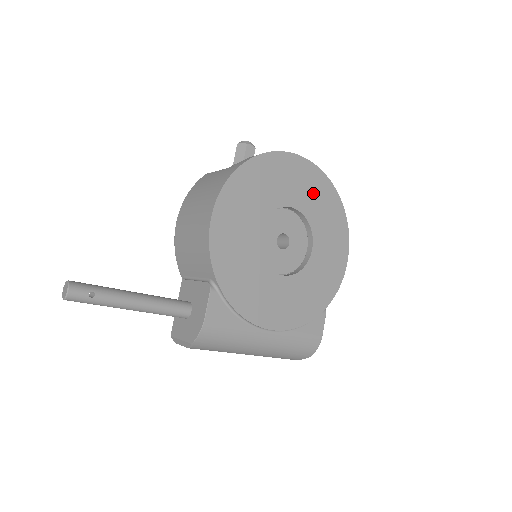
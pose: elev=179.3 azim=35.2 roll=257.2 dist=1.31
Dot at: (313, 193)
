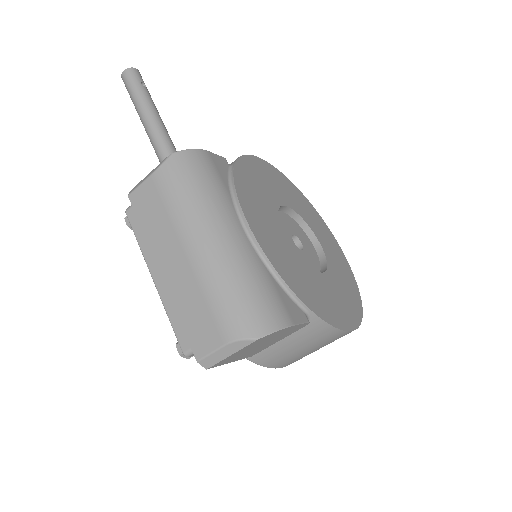
Dot at: (339, 263)
